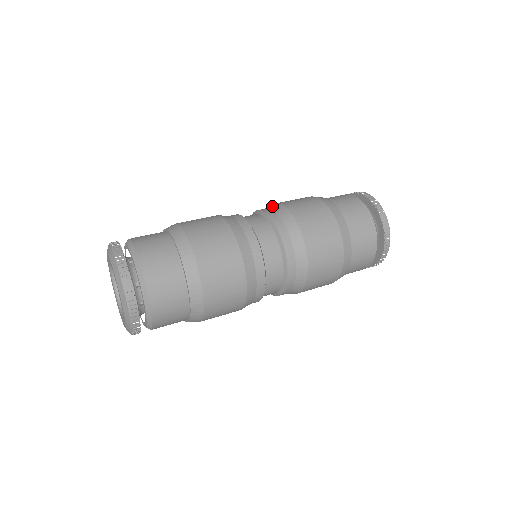
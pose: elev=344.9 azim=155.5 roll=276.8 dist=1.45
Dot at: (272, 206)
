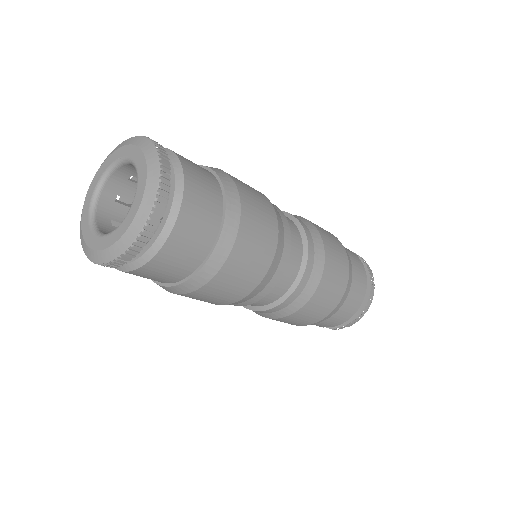
Dot at: (306, 221)
